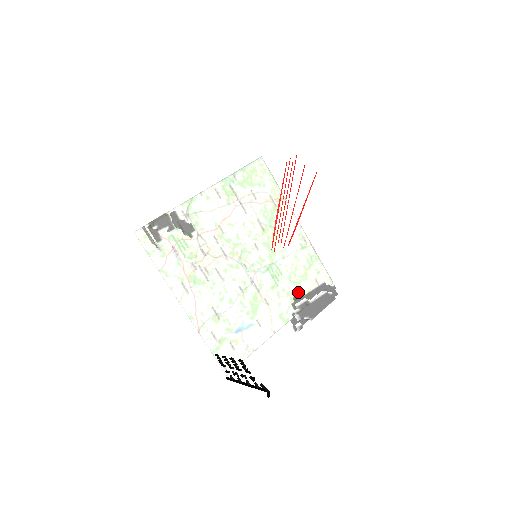
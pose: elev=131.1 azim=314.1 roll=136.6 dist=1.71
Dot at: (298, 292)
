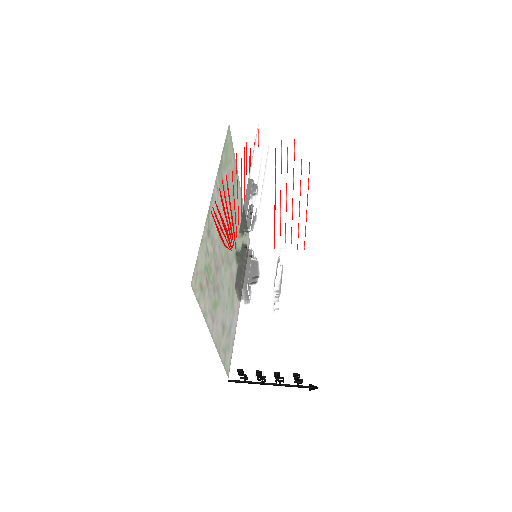
Dot at: (274, 276)
